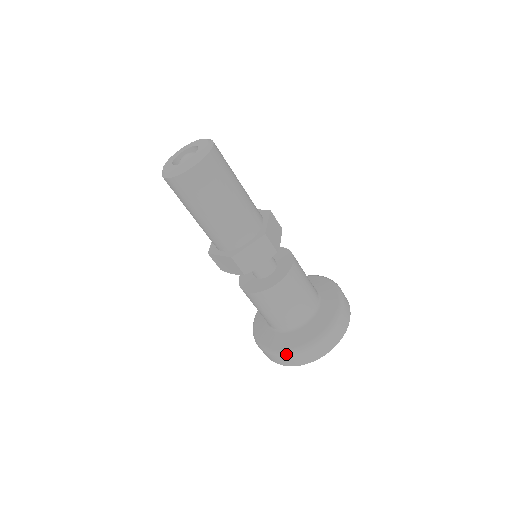
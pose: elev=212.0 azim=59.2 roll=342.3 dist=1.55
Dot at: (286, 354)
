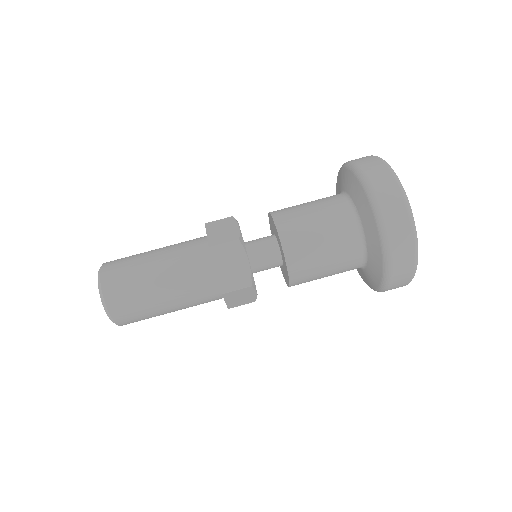
Dot at: occluded
